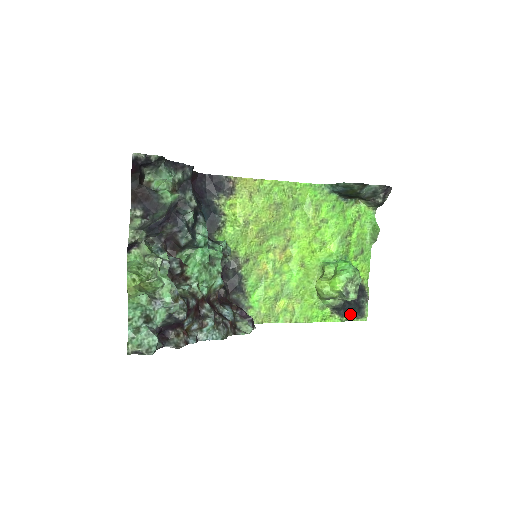
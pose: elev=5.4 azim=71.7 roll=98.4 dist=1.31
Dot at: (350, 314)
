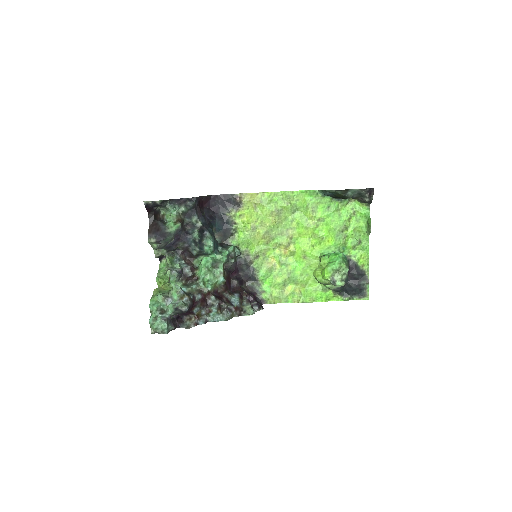
Dot at: (352, 295)
